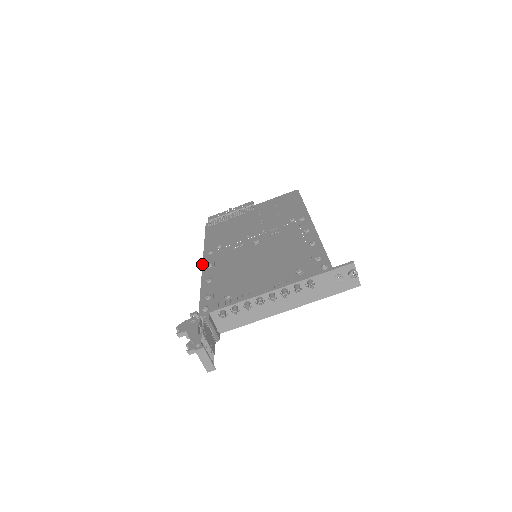
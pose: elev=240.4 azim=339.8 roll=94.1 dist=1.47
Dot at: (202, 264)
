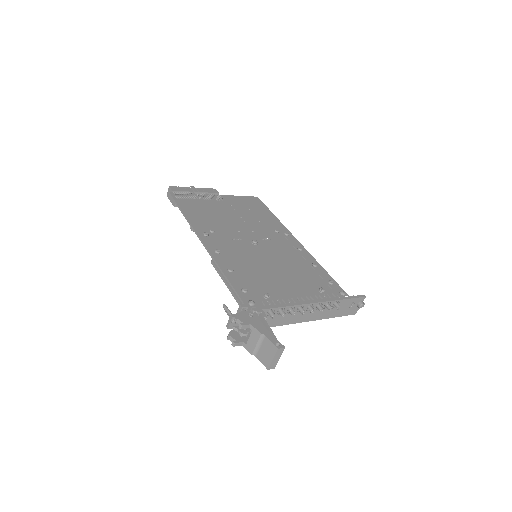
Dot at: (205, 246)
